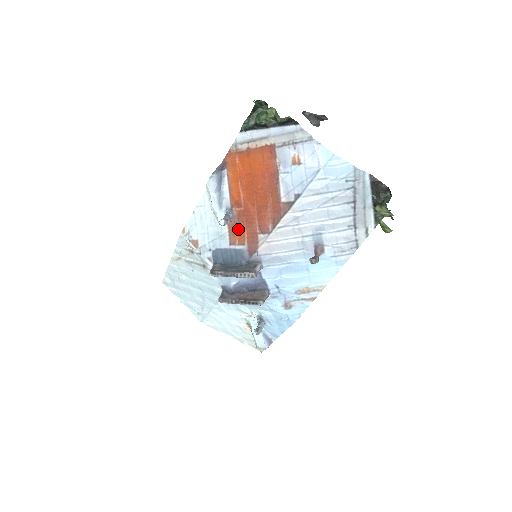
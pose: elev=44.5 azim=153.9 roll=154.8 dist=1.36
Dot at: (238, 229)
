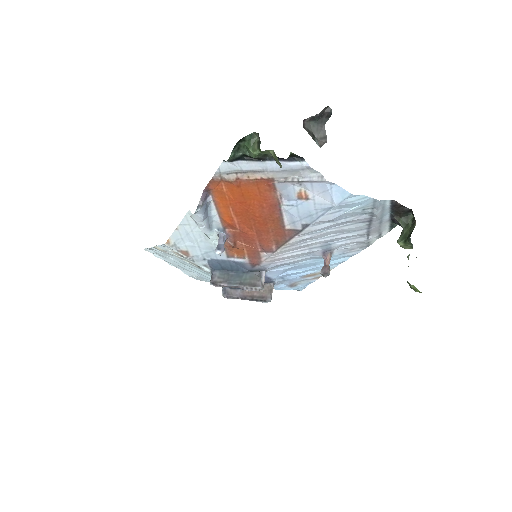
Dot at: (236, 248)
